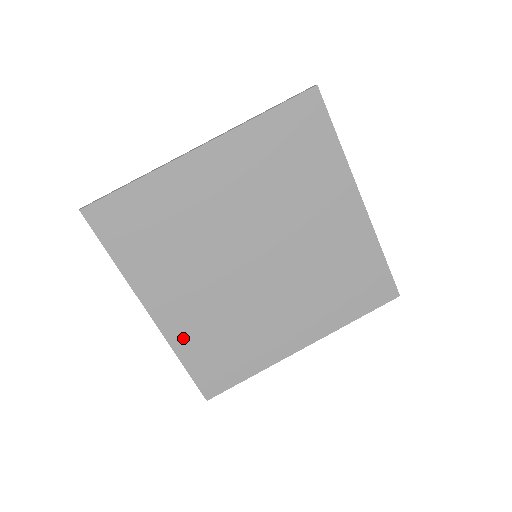
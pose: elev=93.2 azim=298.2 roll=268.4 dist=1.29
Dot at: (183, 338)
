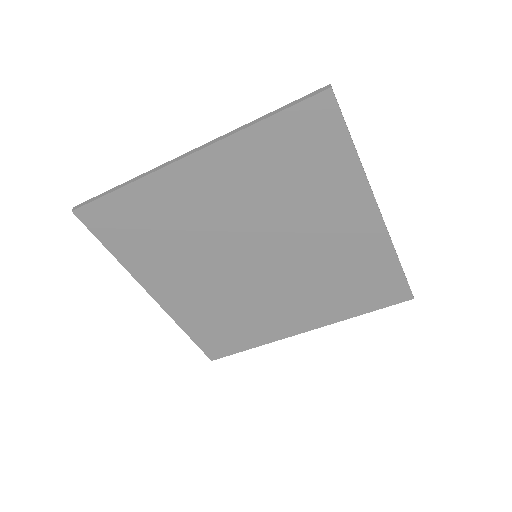
Dot at: (186, 316)
